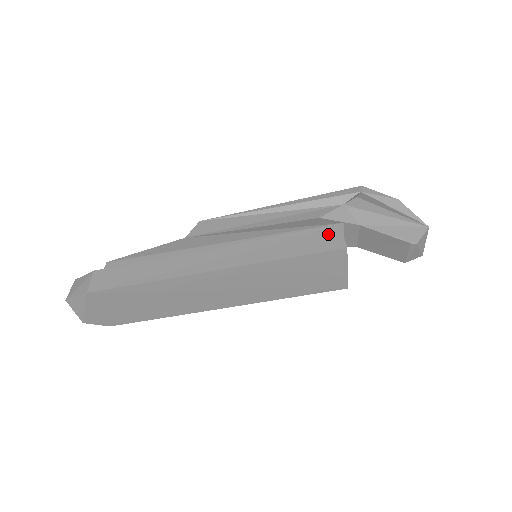
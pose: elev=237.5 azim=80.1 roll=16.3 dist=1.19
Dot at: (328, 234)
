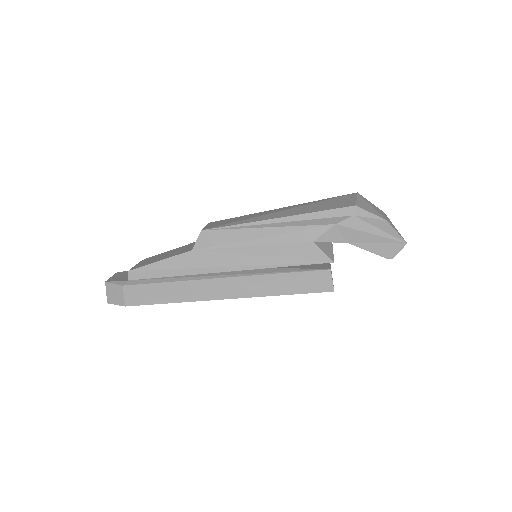
Dot at: (320, 275)
